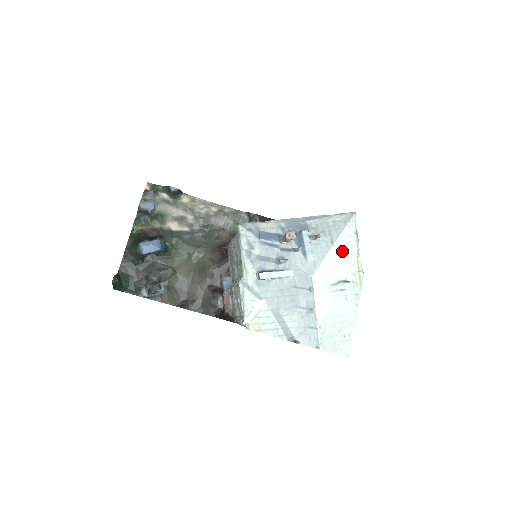
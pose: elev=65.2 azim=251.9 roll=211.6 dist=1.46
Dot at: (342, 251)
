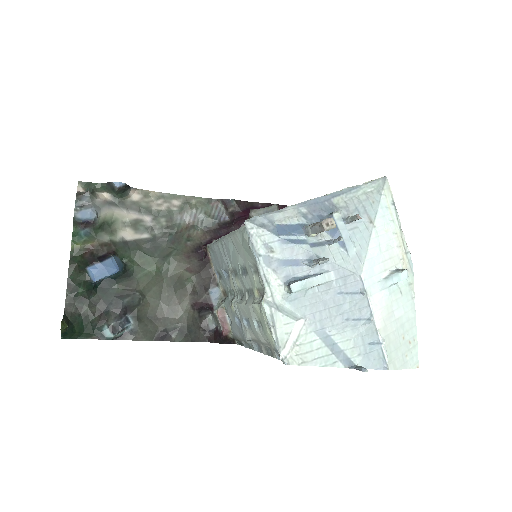
Dot at: (384, 231)
